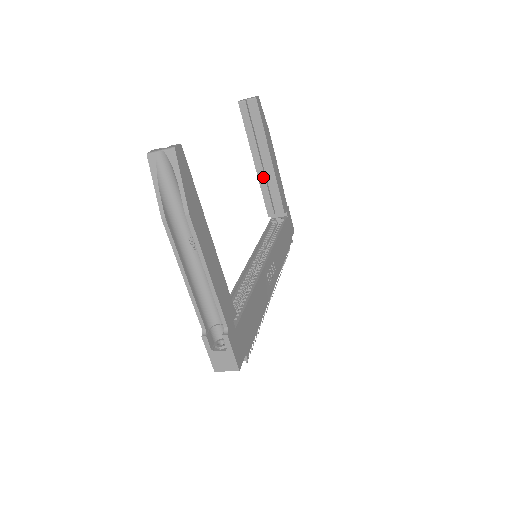
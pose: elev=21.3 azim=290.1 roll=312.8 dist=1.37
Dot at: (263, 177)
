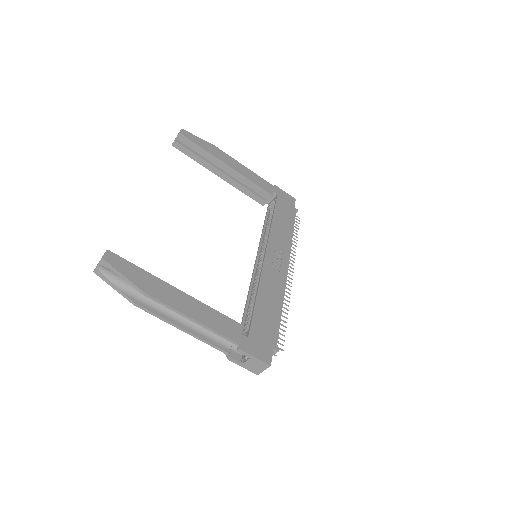
Dot at: (234, 182)
